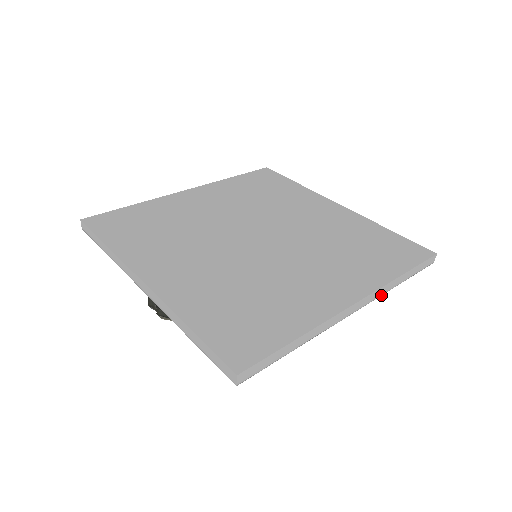
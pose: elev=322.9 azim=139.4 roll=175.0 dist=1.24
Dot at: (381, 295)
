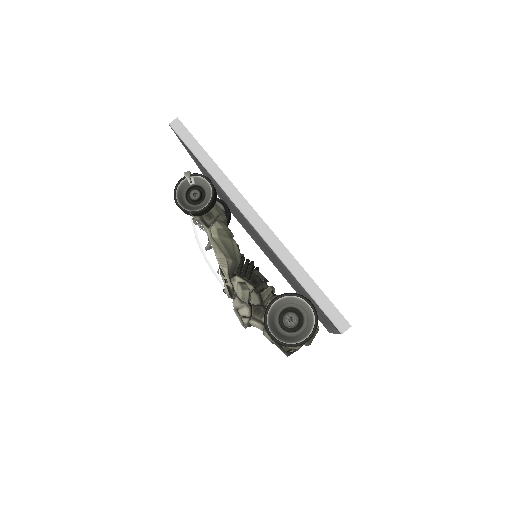
Dot at: (276, 254)
